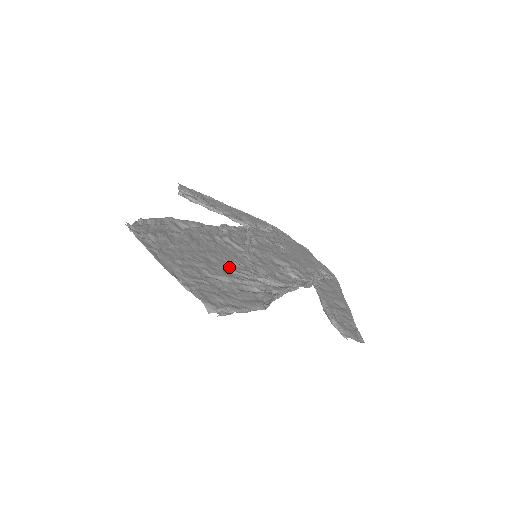
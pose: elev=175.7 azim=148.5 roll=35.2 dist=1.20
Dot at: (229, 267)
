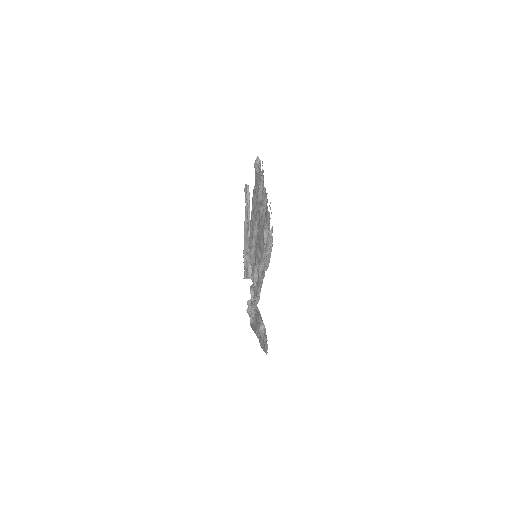
Dot at: occluded
